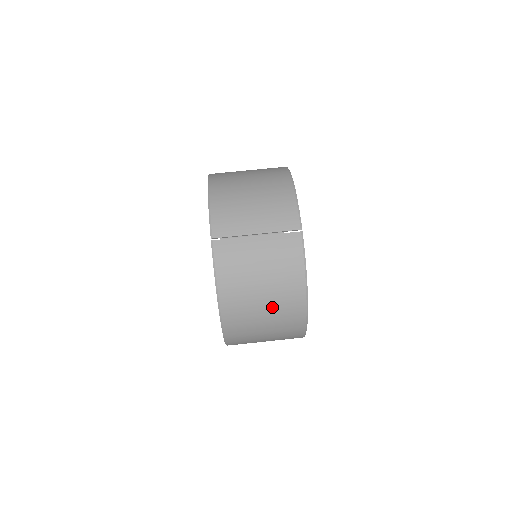
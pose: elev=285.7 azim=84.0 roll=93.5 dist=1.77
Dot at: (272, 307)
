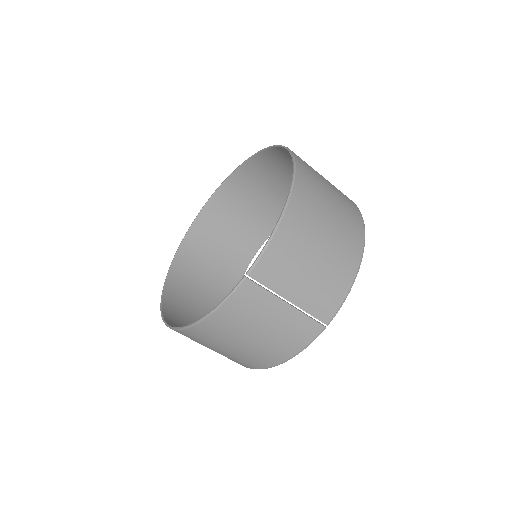
Dot at: (238, 352)
